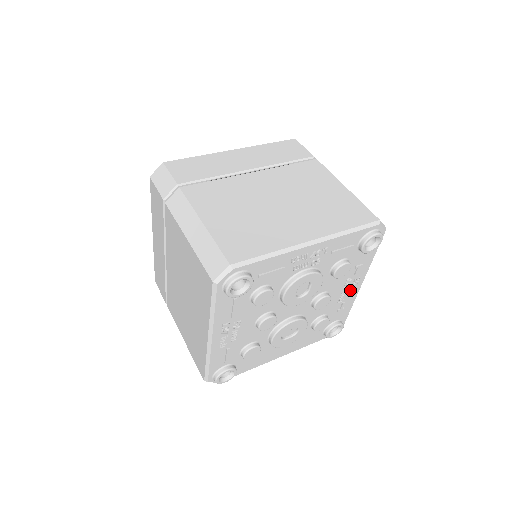
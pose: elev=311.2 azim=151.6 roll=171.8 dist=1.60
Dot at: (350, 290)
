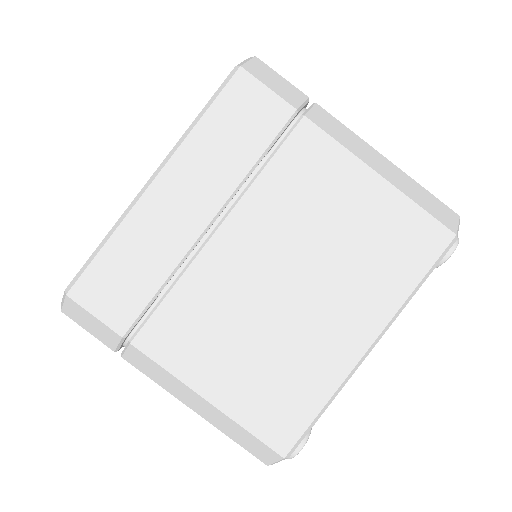
Dot at: occluded
